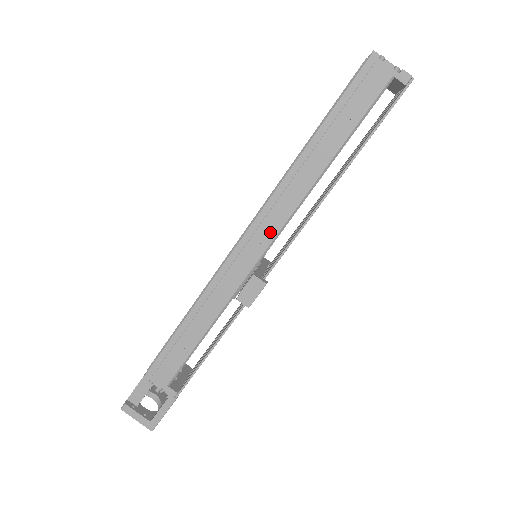
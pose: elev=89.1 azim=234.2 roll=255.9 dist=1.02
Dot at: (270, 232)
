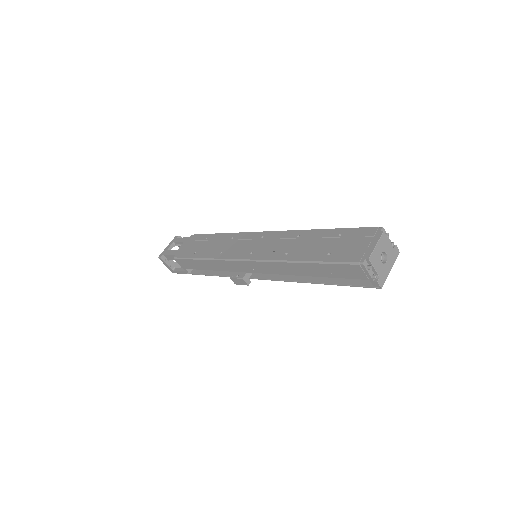
Dot at: (261, 270)
